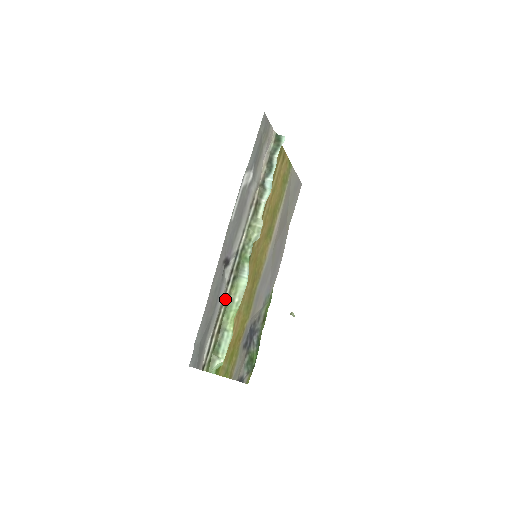
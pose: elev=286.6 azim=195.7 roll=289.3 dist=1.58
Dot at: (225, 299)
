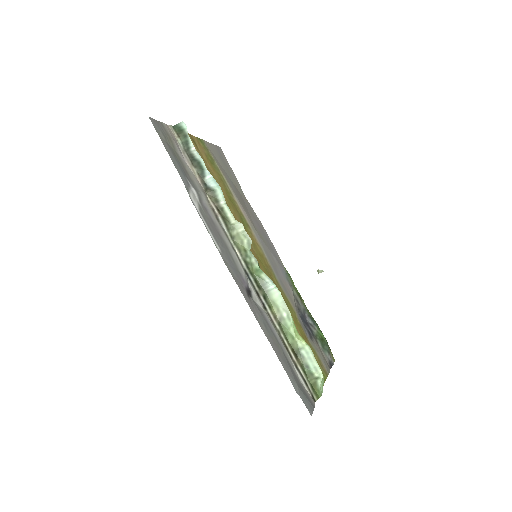
Dot at: (275, 324)
